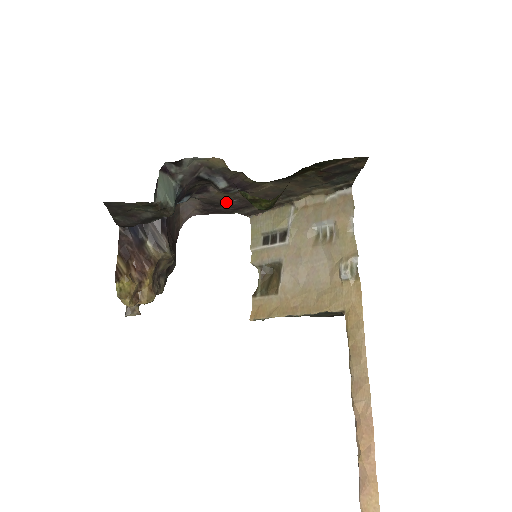
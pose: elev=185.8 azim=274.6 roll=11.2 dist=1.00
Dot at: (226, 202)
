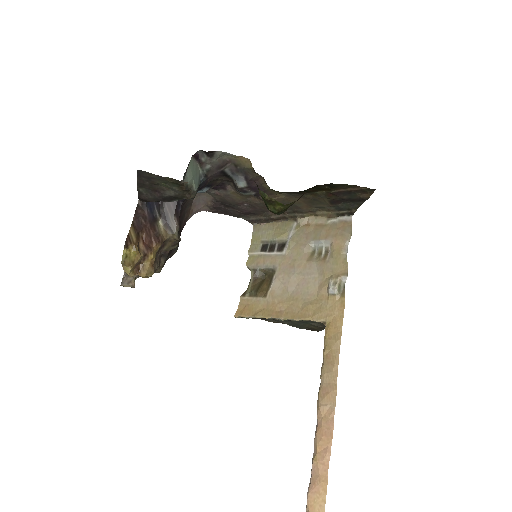
Dot at: (237, 204)
